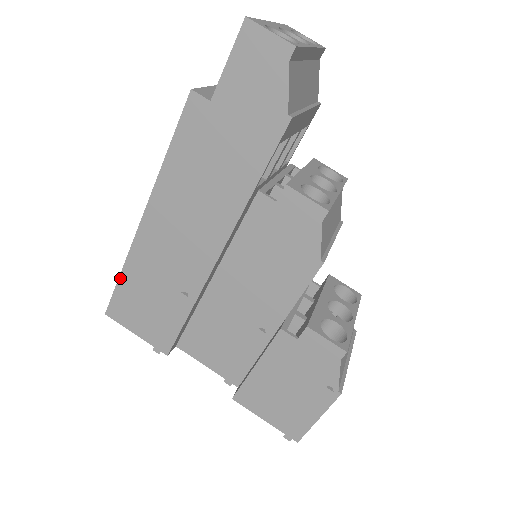
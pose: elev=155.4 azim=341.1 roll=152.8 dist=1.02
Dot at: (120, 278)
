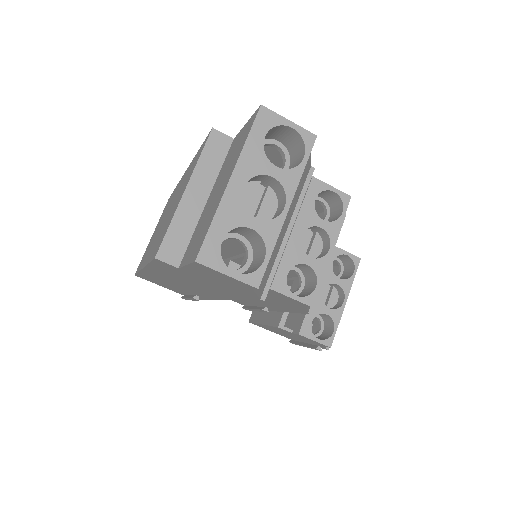
Dot at: (138, 273)
